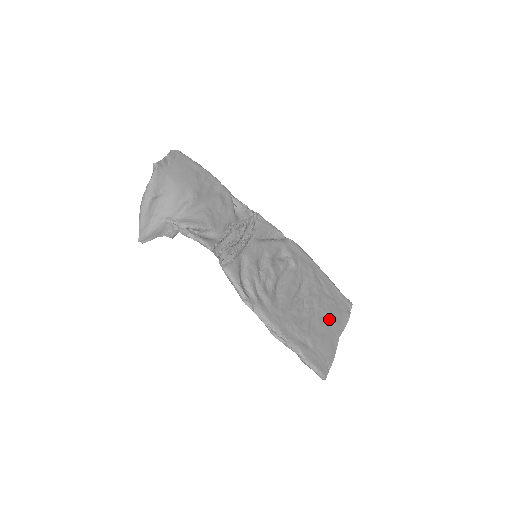
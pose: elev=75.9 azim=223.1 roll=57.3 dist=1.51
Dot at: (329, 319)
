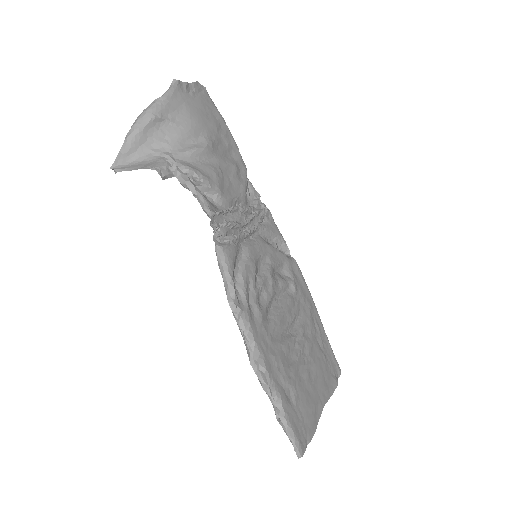
Dot at: (317, 376)
